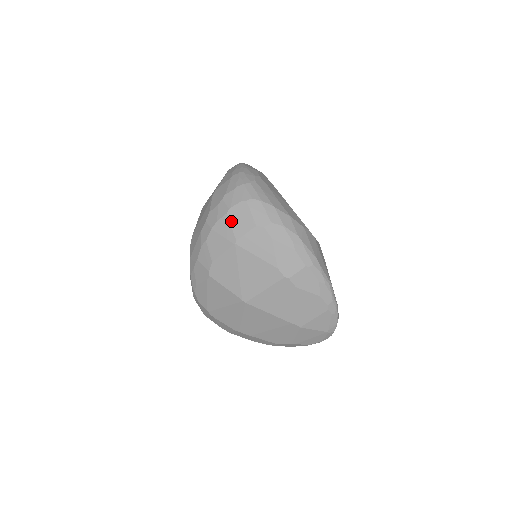
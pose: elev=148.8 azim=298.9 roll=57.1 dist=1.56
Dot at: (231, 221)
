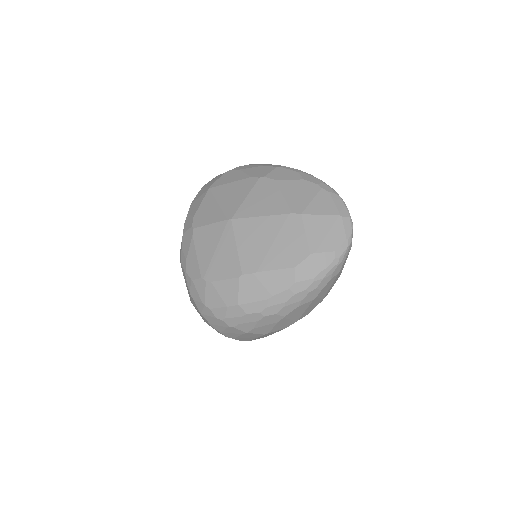
Dot at: (205, 187)
